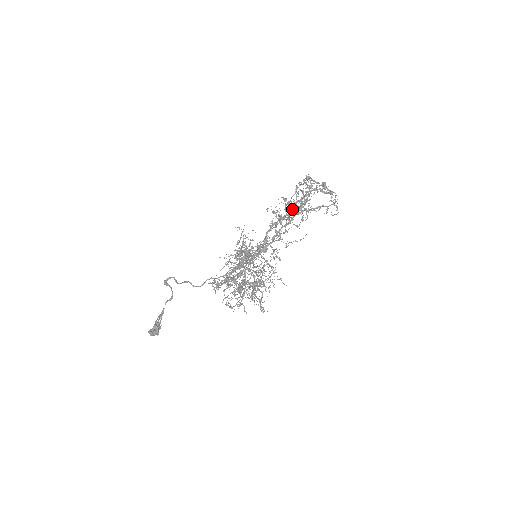
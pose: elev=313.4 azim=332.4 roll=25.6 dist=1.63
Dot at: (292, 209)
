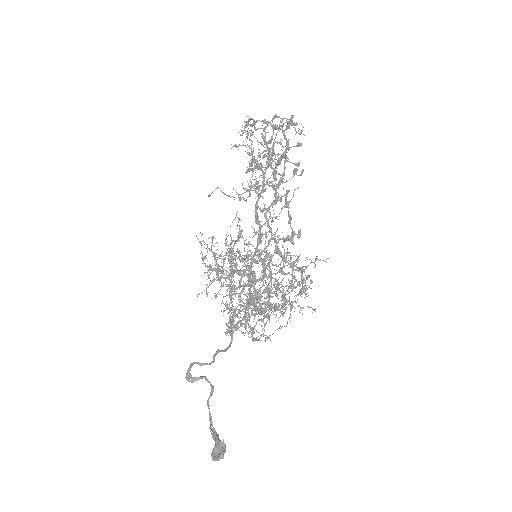
Dot at: (284, 165)
